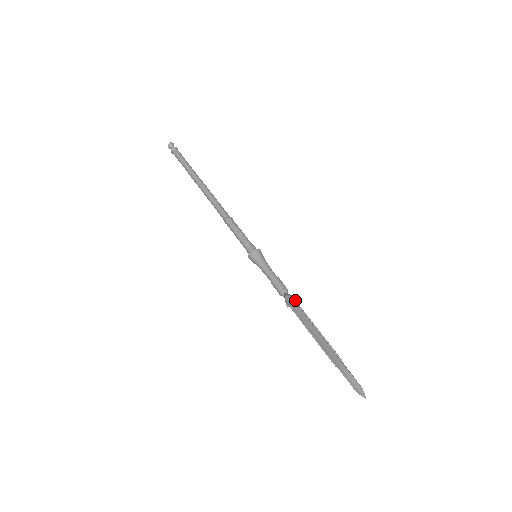
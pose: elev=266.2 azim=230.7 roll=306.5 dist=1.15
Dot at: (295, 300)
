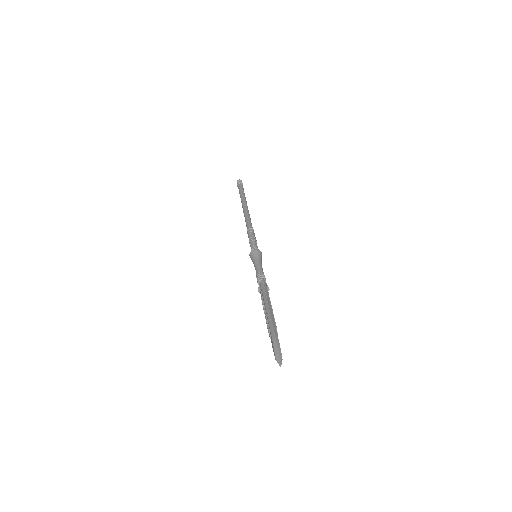
Dot at: (267, 289)
